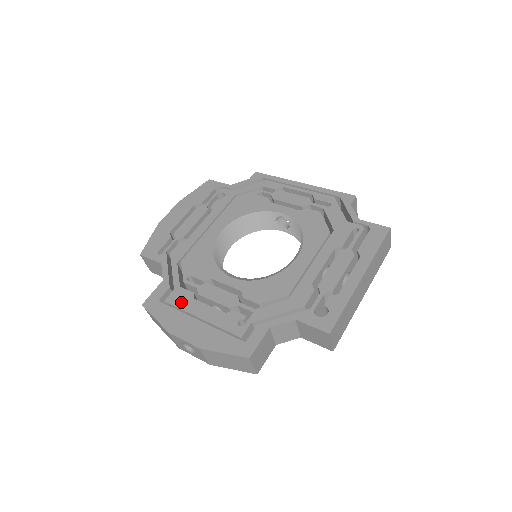
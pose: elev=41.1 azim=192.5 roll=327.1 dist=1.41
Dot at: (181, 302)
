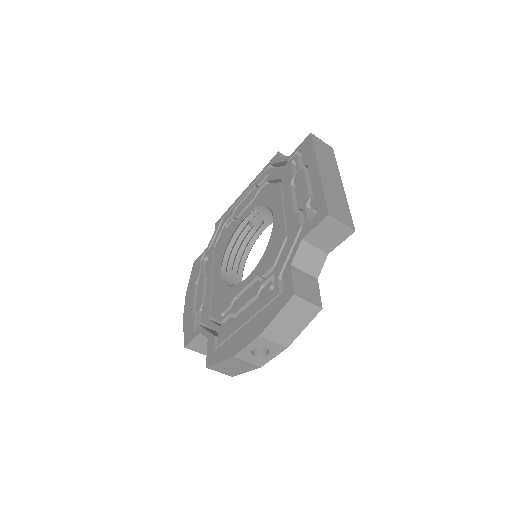
Dot at: (227, 332)
